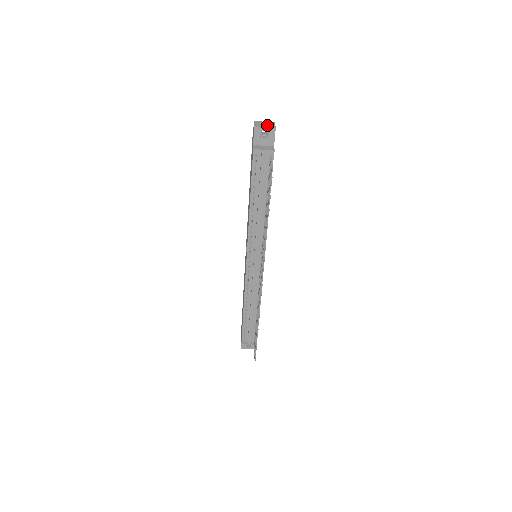
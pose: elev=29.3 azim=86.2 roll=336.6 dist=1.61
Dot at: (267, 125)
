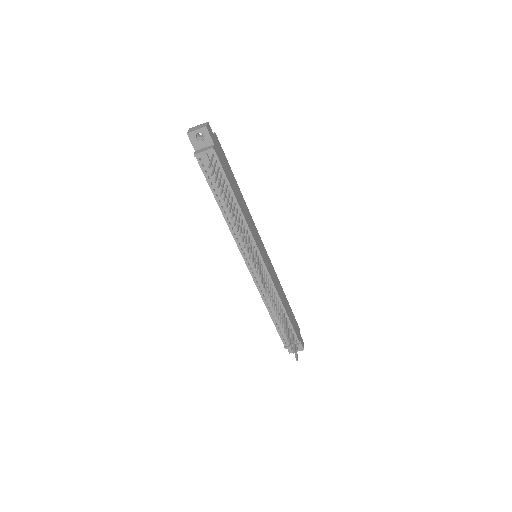
Dot at: (199, 127)
